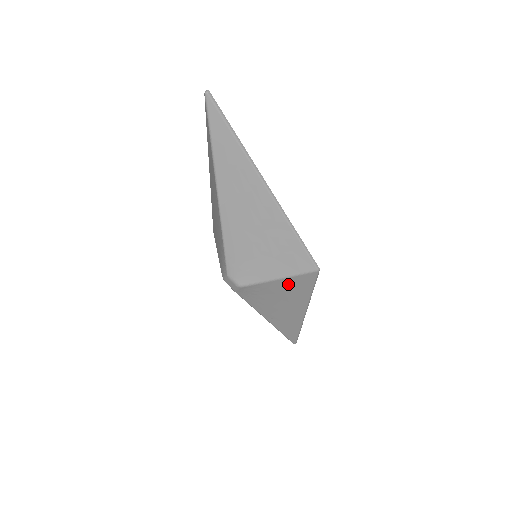
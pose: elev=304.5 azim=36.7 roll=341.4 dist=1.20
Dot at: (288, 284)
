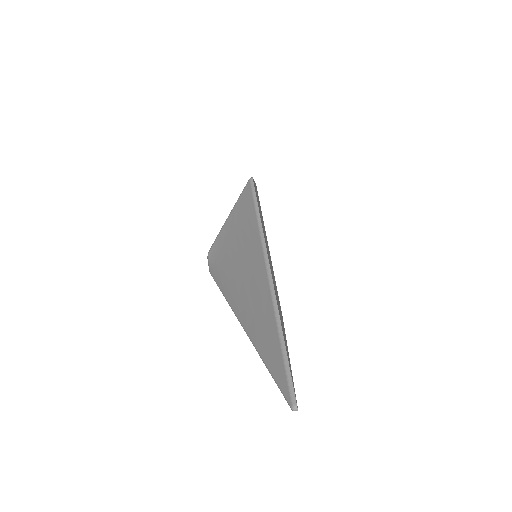
Dot at: occluded
